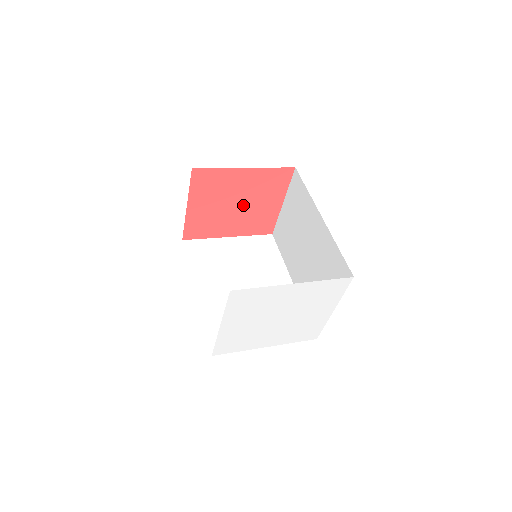
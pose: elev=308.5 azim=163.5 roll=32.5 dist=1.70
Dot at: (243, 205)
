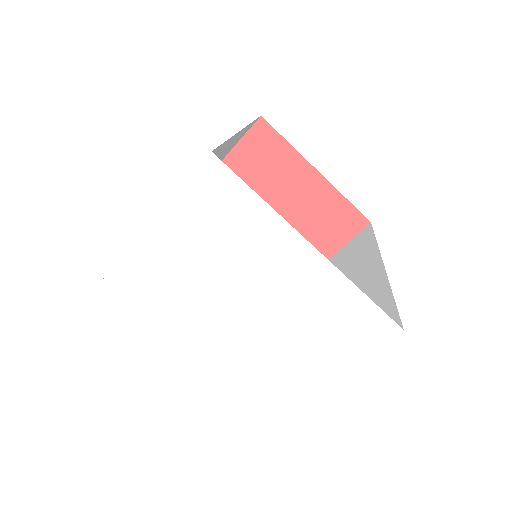
Dot at: occluded
